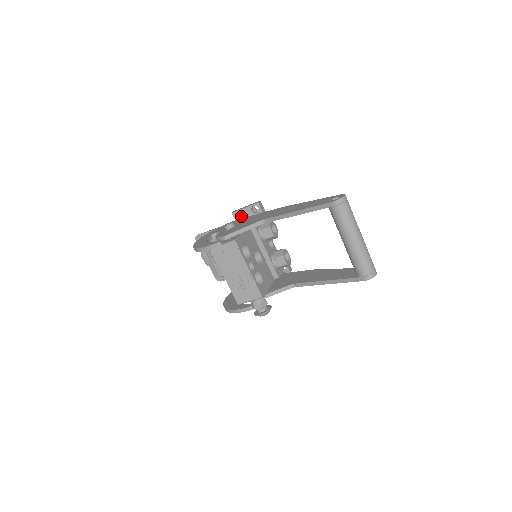
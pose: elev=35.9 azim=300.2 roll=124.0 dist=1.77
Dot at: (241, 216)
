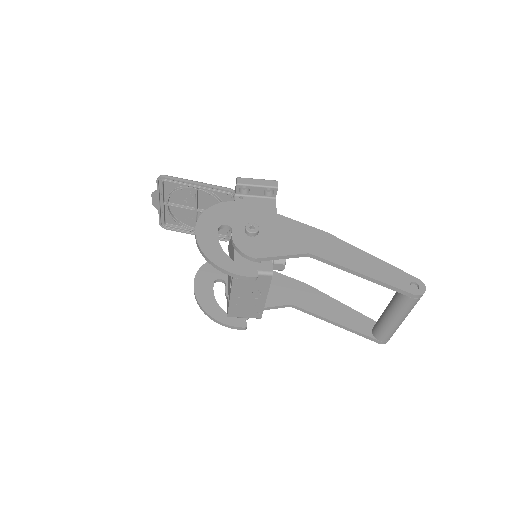
Dot at: (243, 187)
